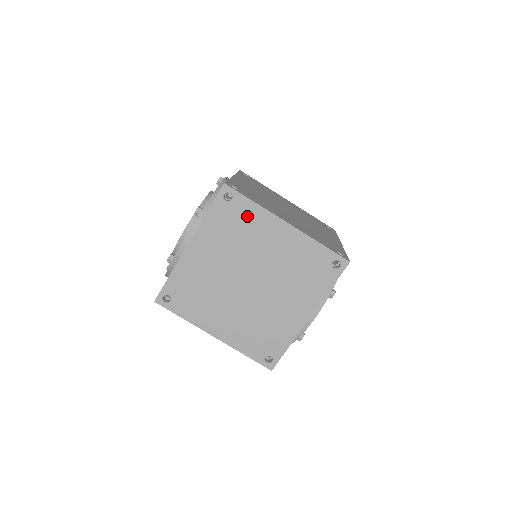
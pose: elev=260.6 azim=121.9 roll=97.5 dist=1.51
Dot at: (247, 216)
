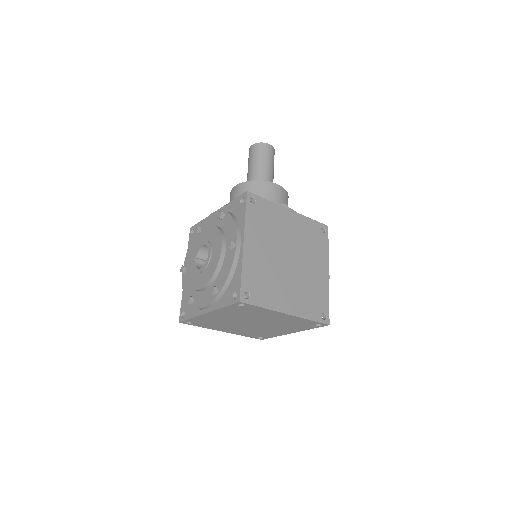
Dot at: (256, 310)
